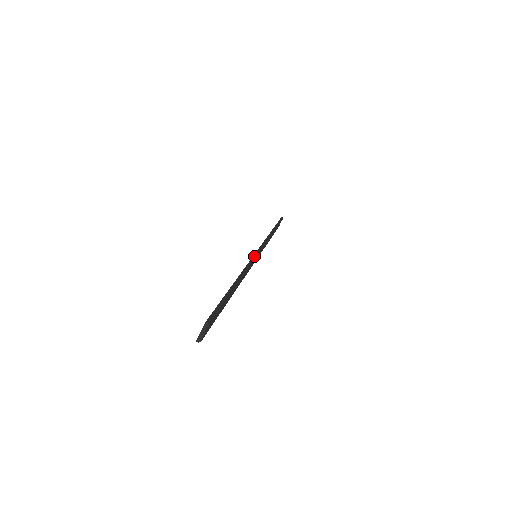
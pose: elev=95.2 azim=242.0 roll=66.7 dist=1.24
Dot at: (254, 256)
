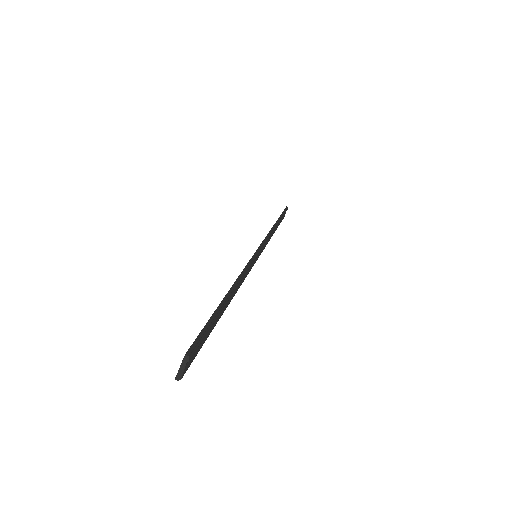
Dot at: (253, 257)
